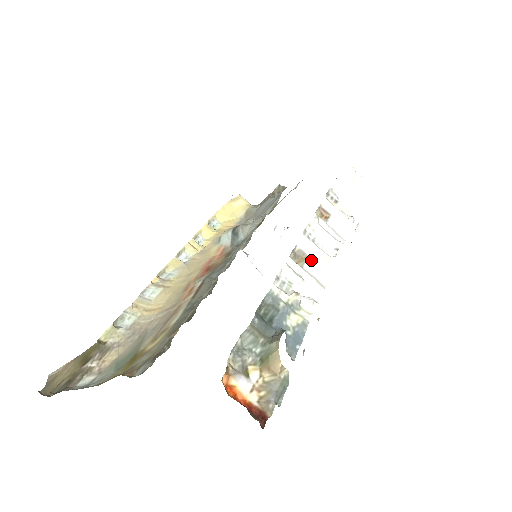
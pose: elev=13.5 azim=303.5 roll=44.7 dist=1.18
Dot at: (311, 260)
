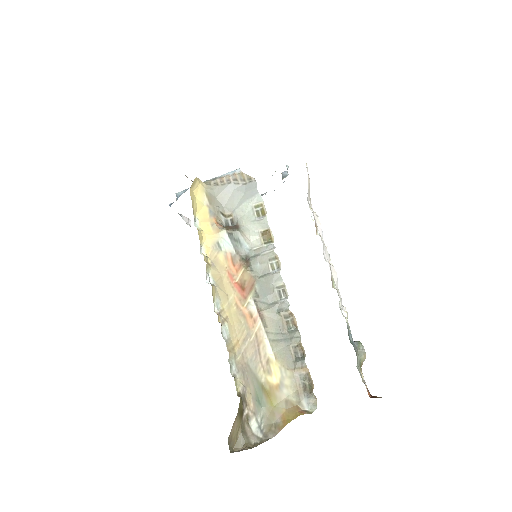
Dot at: (333, 278)
